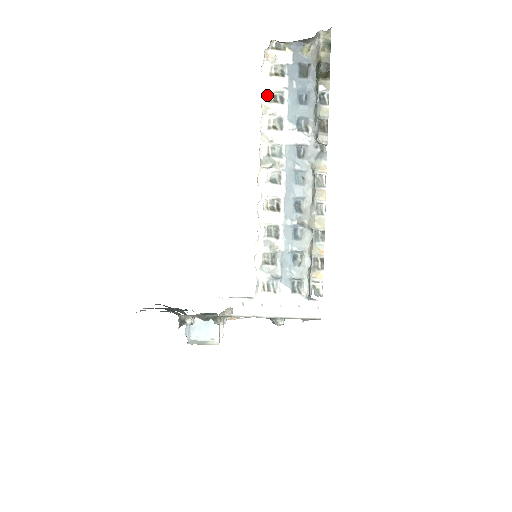
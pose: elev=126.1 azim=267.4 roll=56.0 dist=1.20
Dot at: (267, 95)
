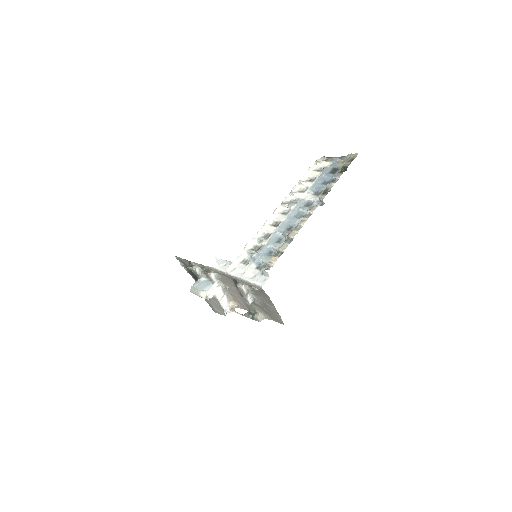
Dot at: (306, 178)
